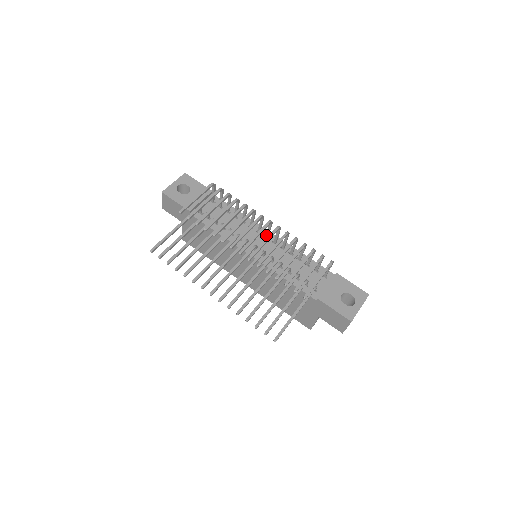
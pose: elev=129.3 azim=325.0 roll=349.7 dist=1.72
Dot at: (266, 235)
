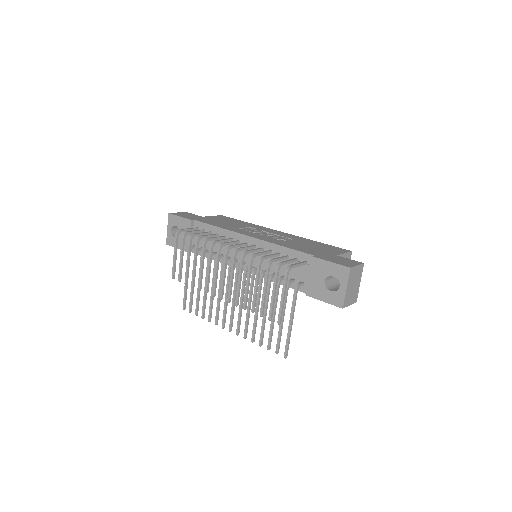
Dot at: occluded
